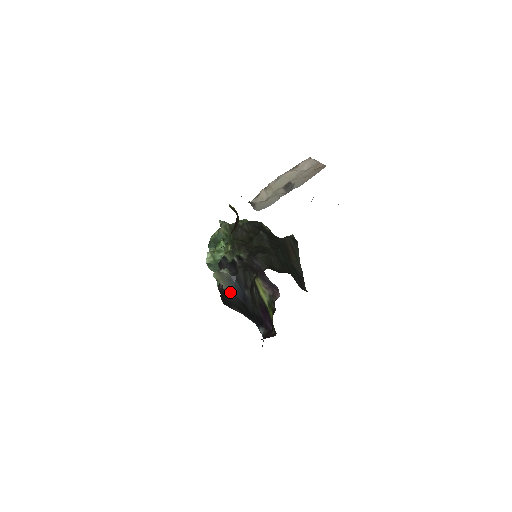
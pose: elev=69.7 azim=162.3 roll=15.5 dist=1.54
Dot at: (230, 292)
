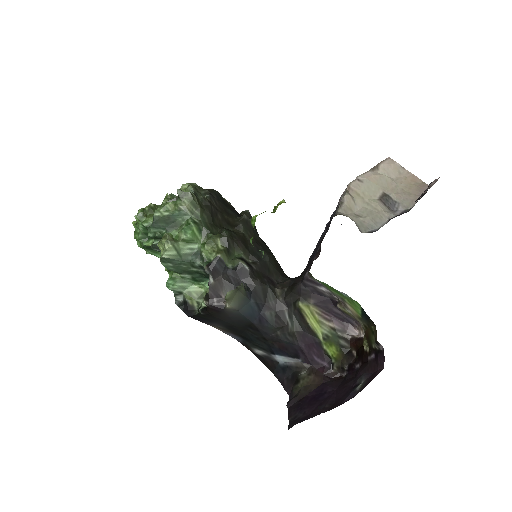
Dot at: (235, 312)
